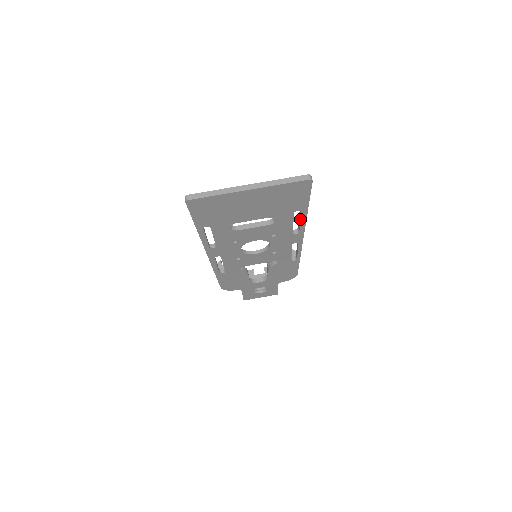
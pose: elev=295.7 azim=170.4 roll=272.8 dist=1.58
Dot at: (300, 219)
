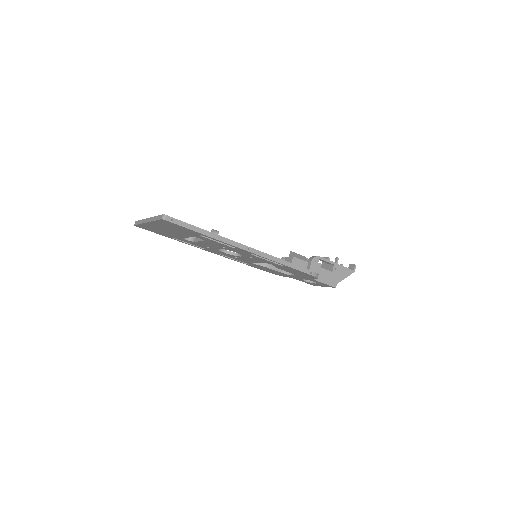
Dot at: occluded
